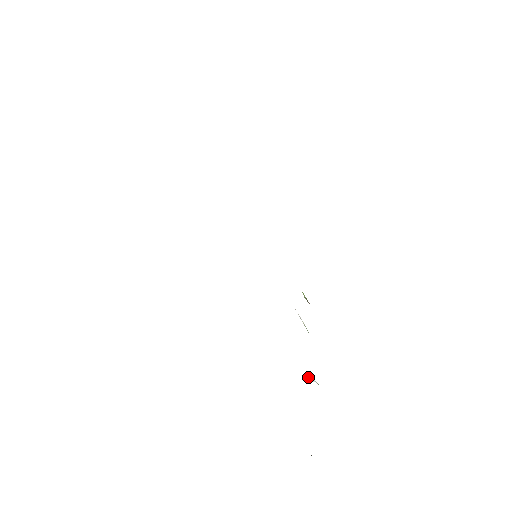
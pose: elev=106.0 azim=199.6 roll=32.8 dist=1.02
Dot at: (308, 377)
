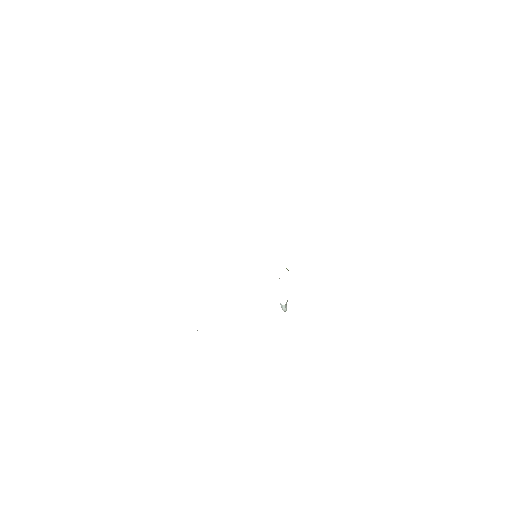
Dot at: (283, 308)
